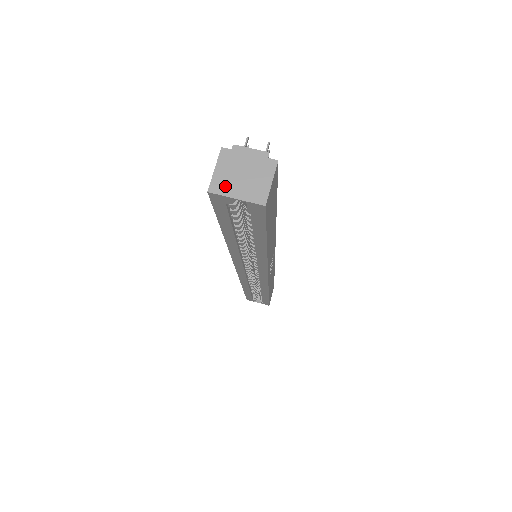
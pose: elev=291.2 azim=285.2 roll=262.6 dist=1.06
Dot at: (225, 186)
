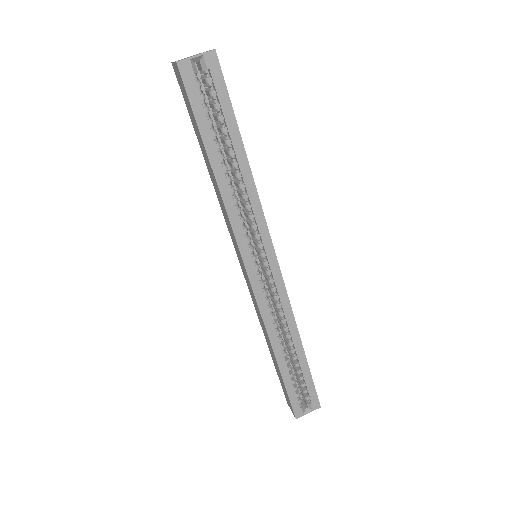
Dot at: (185, 58)
